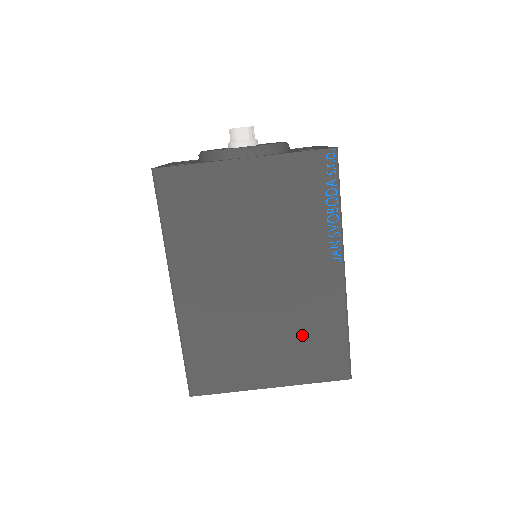
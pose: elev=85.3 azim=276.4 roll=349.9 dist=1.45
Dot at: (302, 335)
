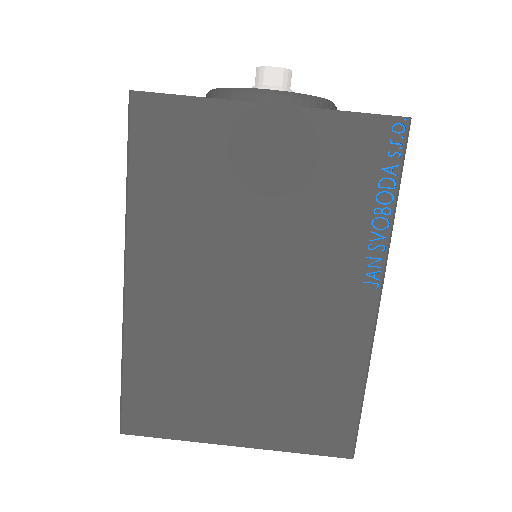
Dot at: (297, 382)
